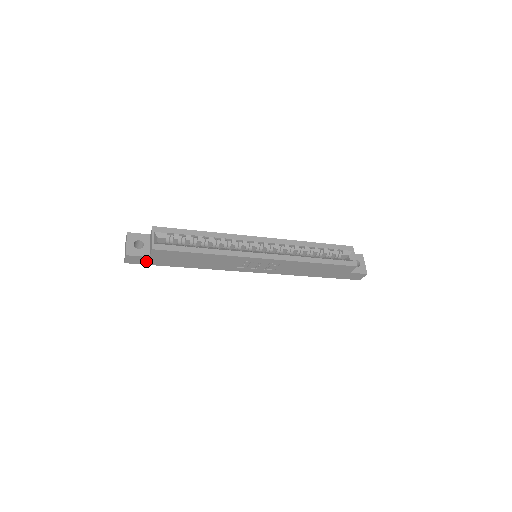
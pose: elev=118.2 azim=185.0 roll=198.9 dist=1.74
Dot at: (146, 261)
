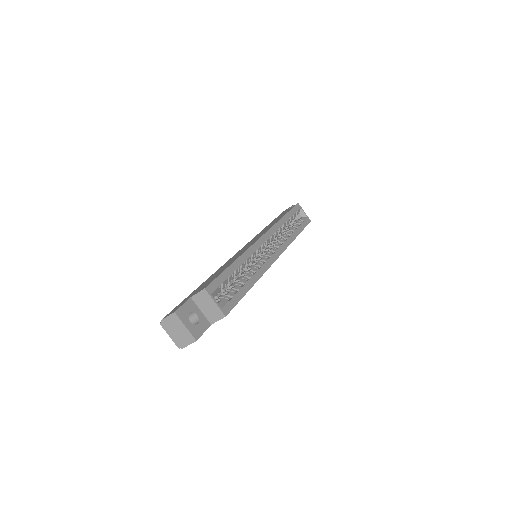
Dot at: occluded
